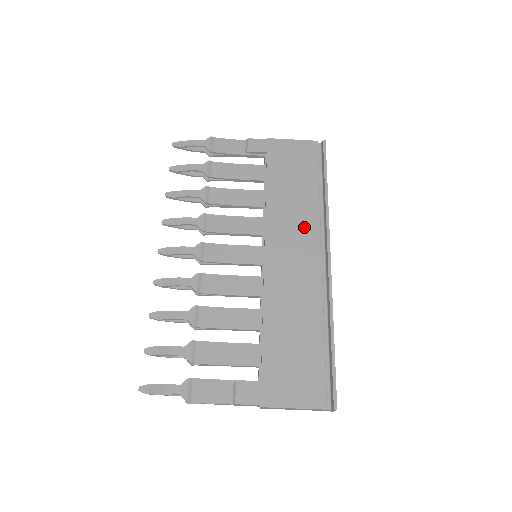
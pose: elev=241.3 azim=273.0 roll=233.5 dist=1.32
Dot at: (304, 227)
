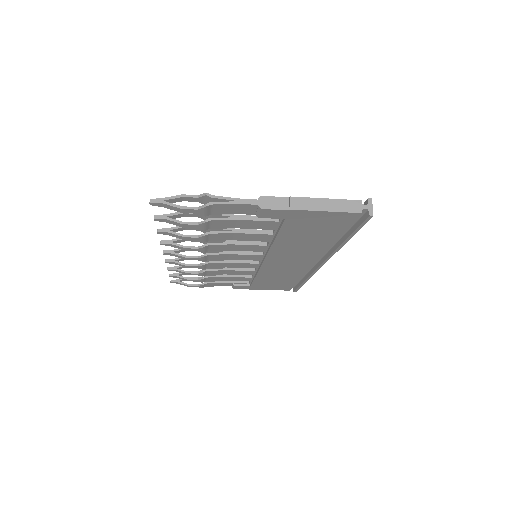
Dot at: (307, 254)
